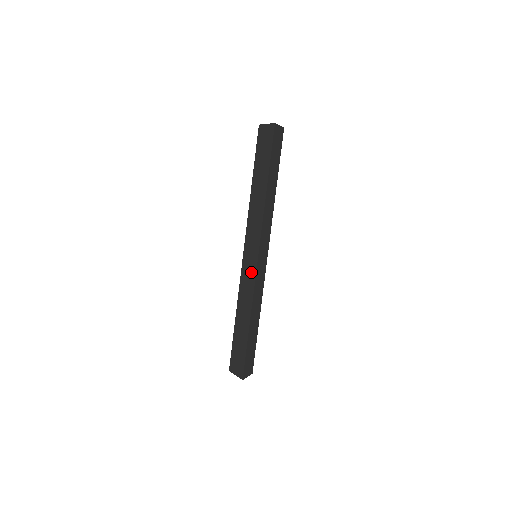
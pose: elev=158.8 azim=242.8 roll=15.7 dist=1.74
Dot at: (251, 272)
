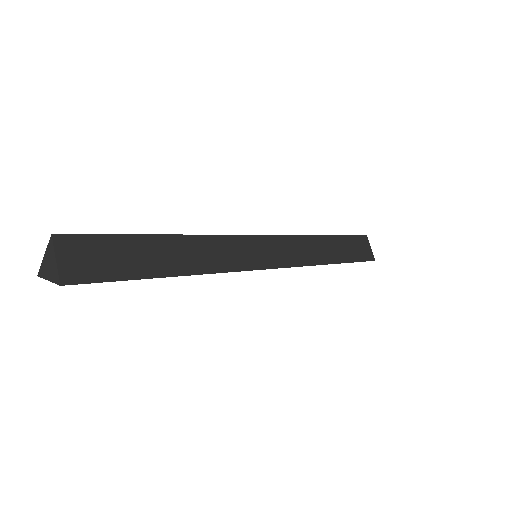
Dot at: occluded
